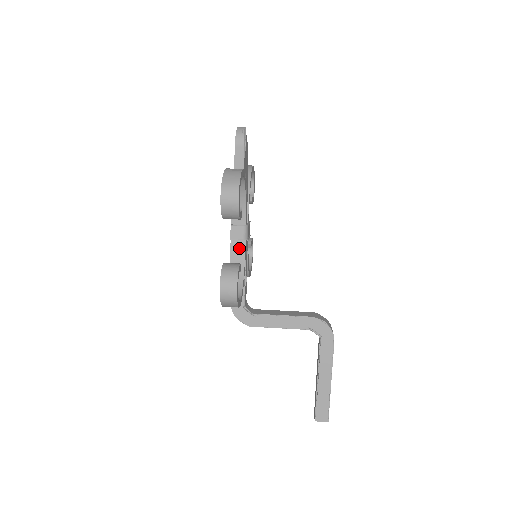
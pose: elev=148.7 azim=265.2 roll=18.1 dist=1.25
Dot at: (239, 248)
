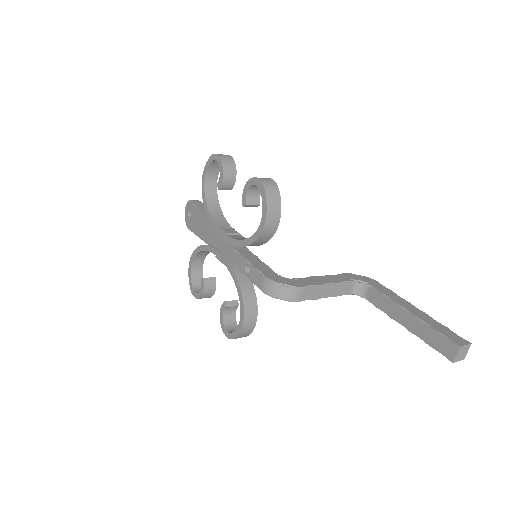
Dot at: (239, 237)
